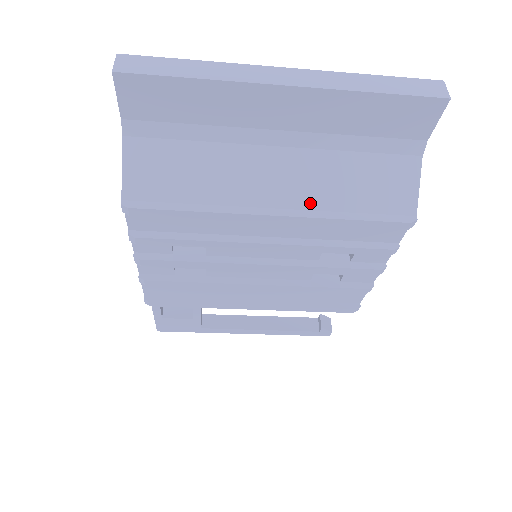
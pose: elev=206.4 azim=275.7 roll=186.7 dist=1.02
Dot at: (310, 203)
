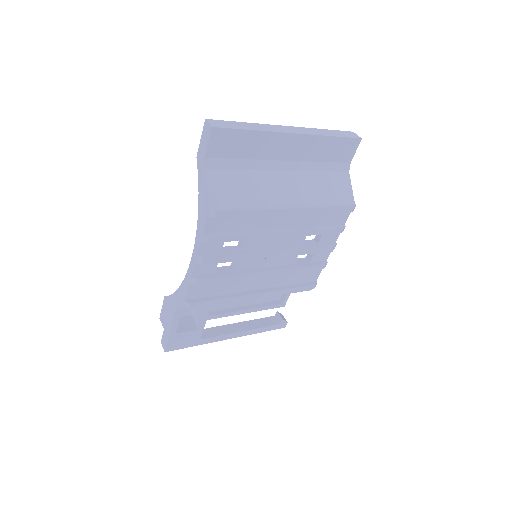
Dot at: (306, 201)
